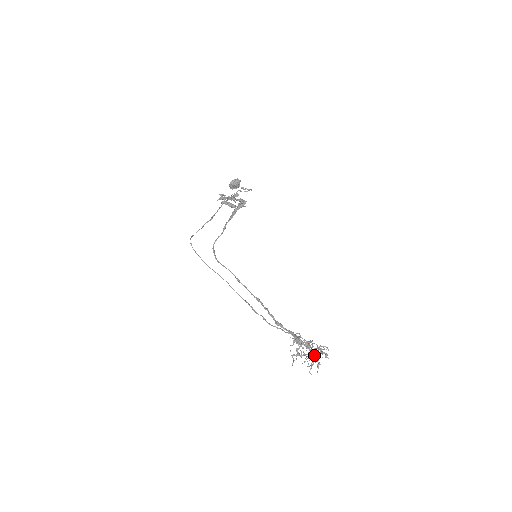
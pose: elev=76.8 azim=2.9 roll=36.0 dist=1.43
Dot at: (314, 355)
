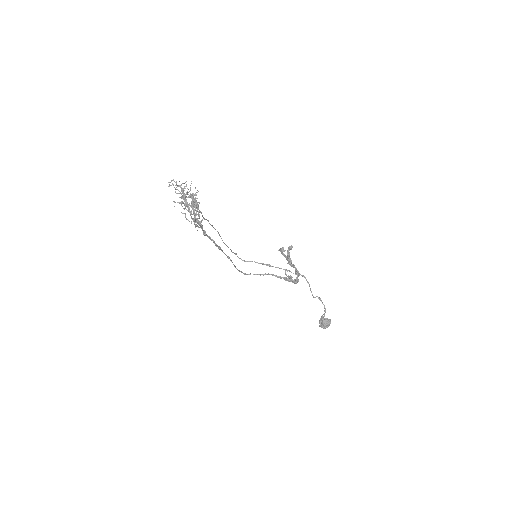
Dot at: occluded
